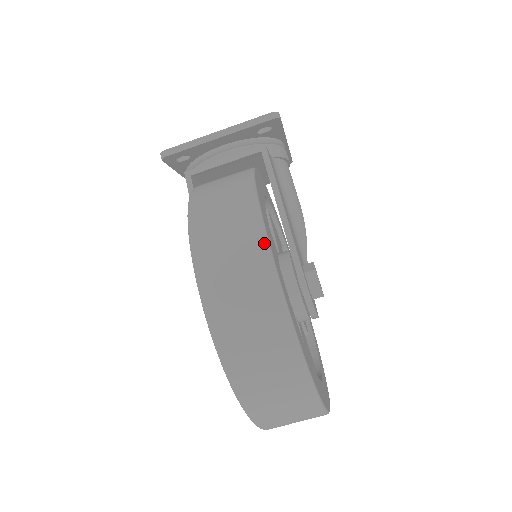
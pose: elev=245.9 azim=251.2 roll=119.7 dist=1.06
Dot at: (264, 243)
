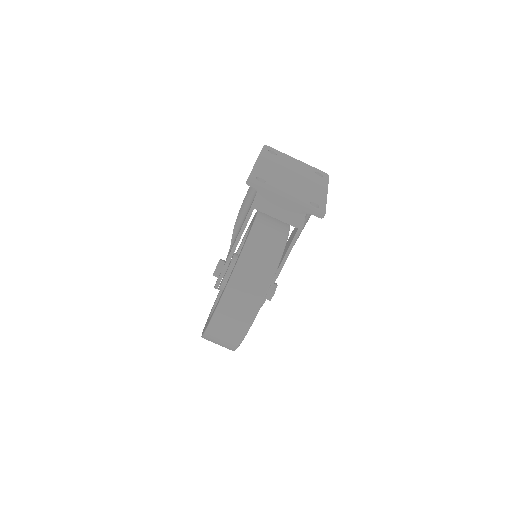
Dot at: (254, 316)
